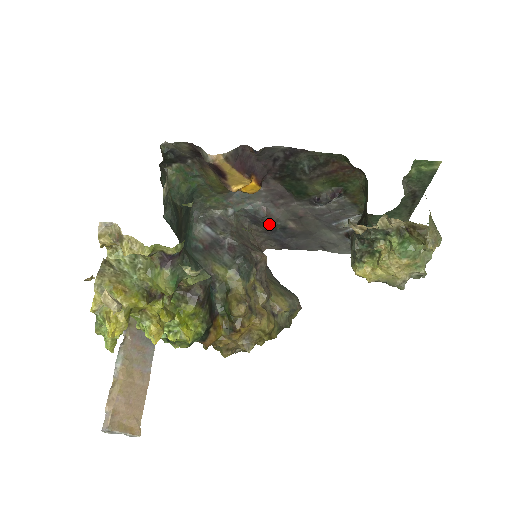
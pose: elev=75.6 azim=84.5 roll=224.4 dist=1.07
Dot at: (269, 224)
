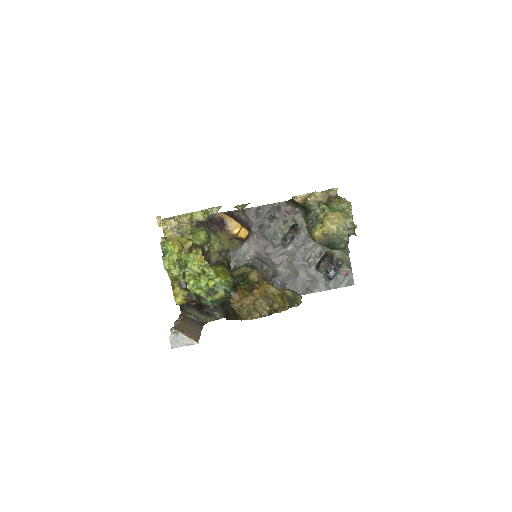
Dot at: (264, 269)
